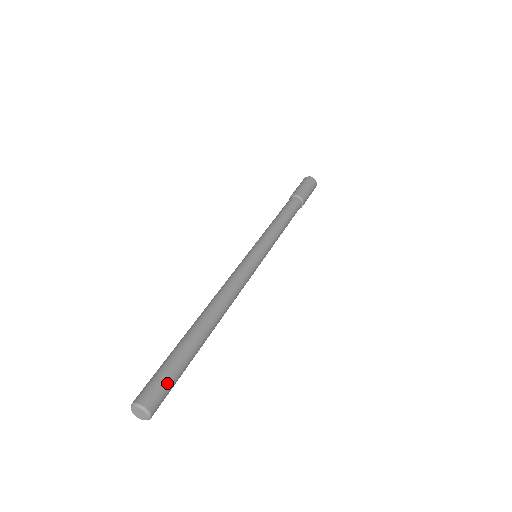
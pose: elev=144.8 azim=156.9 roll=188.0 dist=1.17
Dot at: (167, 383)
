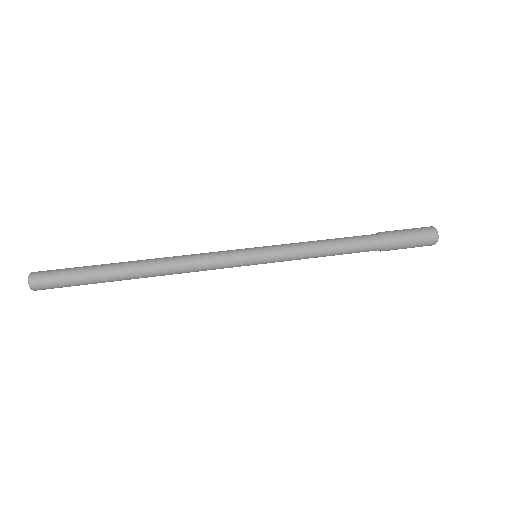
Dot at: (59, 272)
